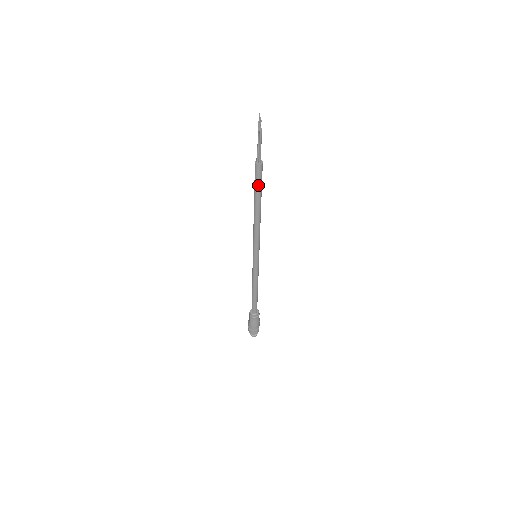
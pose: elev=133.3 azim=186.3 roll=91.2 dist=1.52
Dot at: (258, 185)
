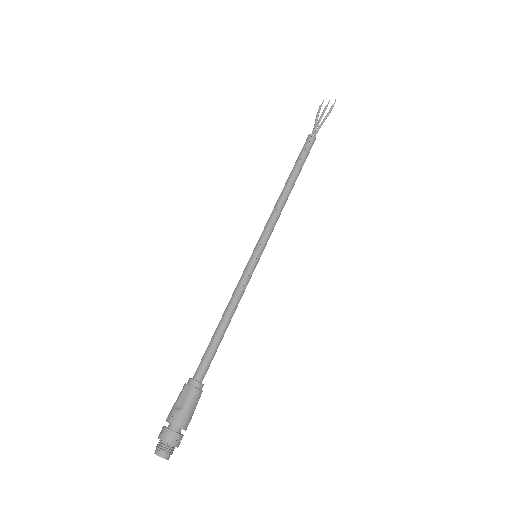
Dot at: (306, 157)
